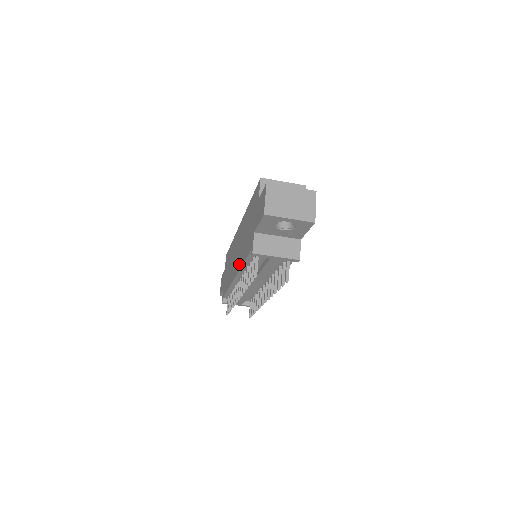
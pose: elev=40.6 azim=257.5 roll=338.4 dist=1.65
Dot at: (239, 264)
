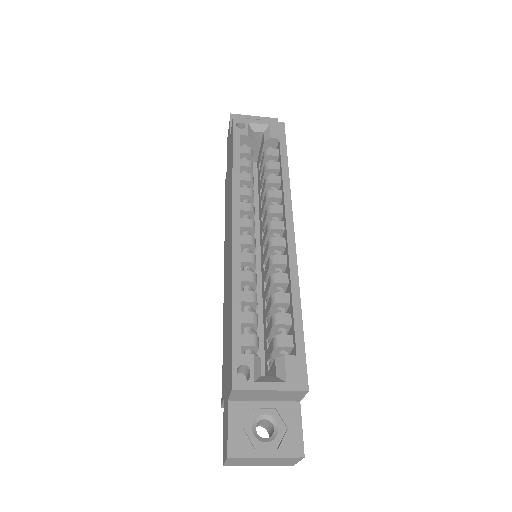
Dot at: (224, 302)
